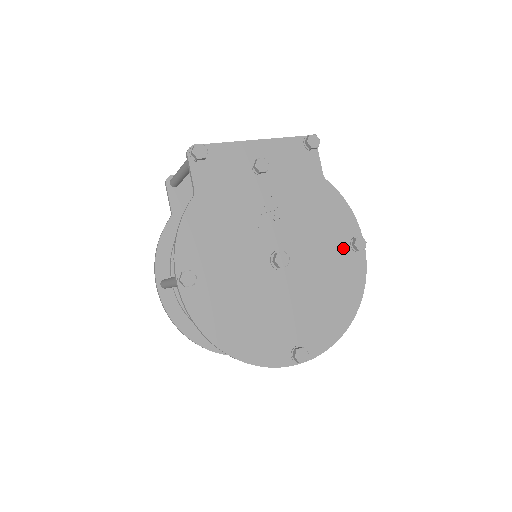
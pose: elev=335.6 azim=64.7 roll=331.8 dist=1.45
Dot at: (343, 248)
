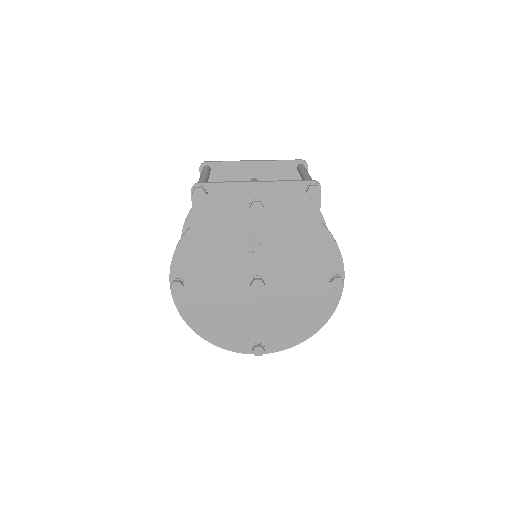
Dot at: (321, 282)
